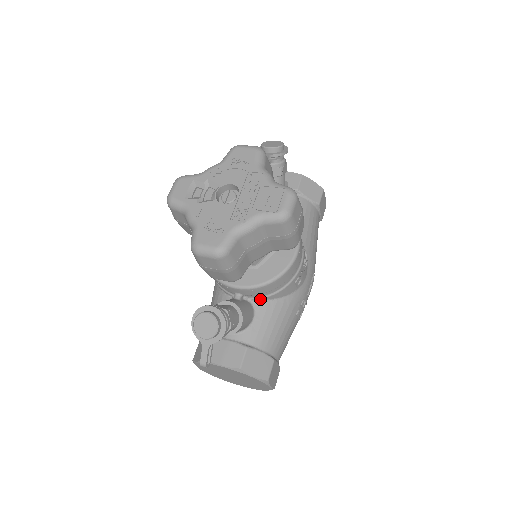
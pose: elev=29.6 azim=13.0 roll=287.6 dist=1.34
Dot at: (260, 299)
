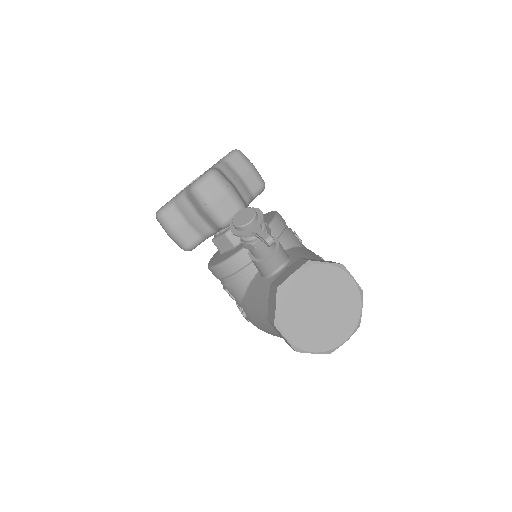
Dot at: occluded
